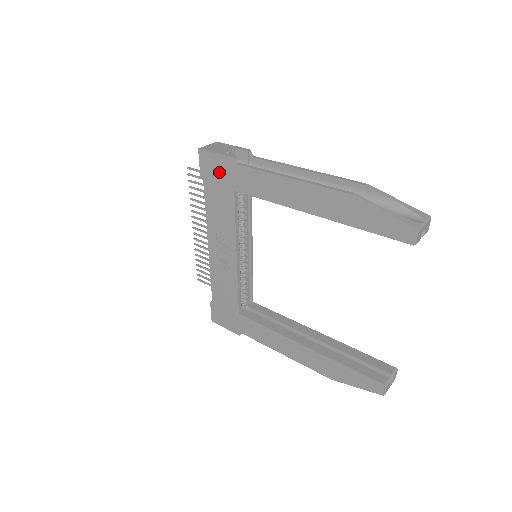
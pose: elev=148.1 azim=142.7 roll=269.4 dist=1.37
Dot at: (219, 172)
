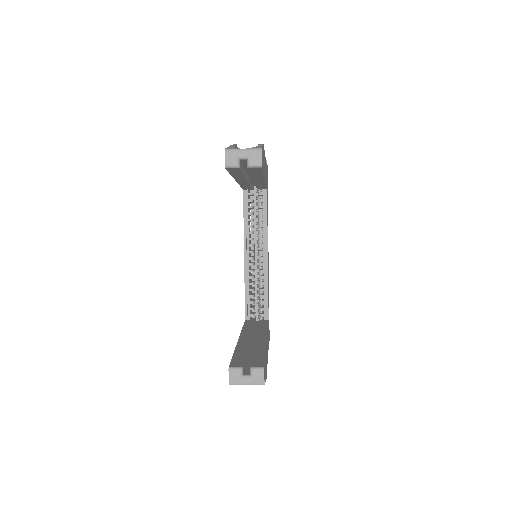
Dot at: occluded
